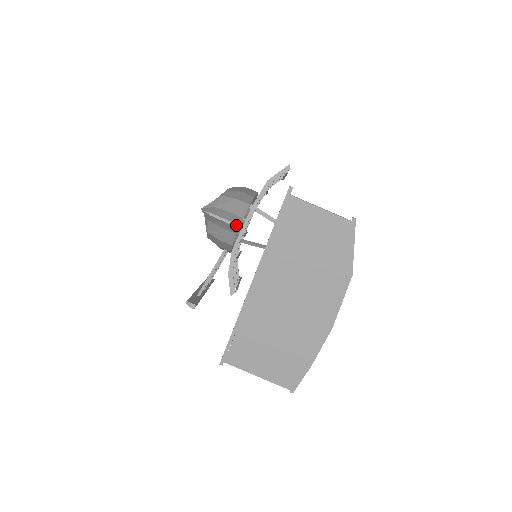
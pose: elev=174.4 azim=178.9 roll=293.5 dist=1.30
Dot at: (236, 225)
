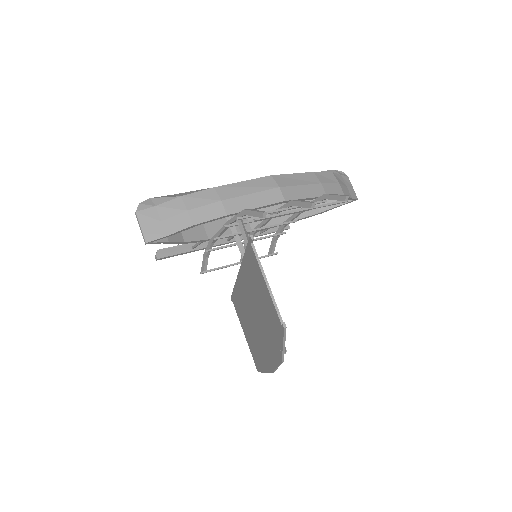
Dot at: (144, 240)
